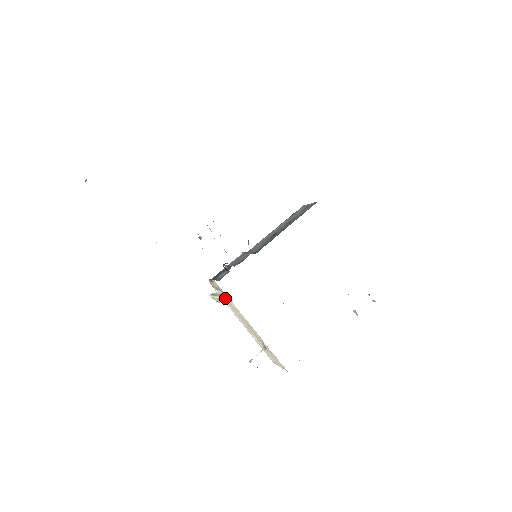
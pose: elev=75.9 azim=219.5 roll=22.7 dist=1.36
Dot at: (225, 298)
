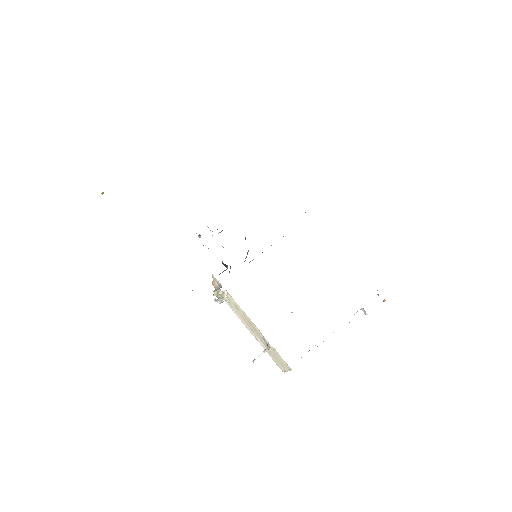
Dot at: occluded
